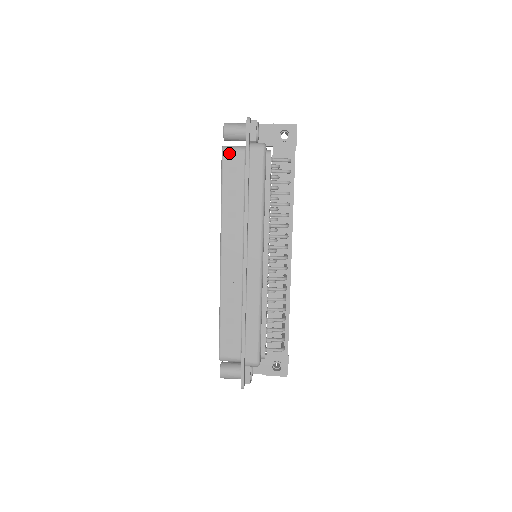
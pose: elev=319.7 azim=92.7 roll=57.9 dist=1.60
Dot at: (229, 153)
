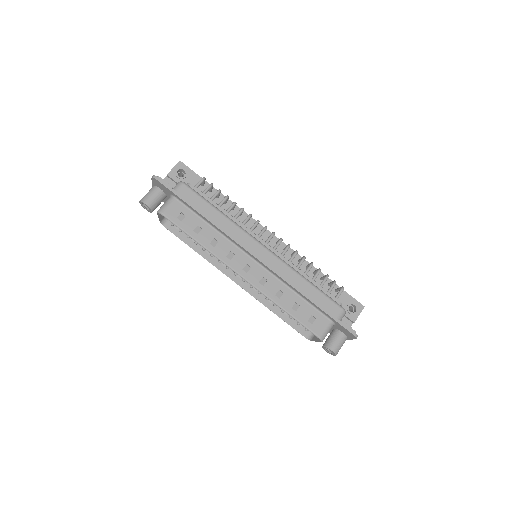
Dot at: (167, 210)
